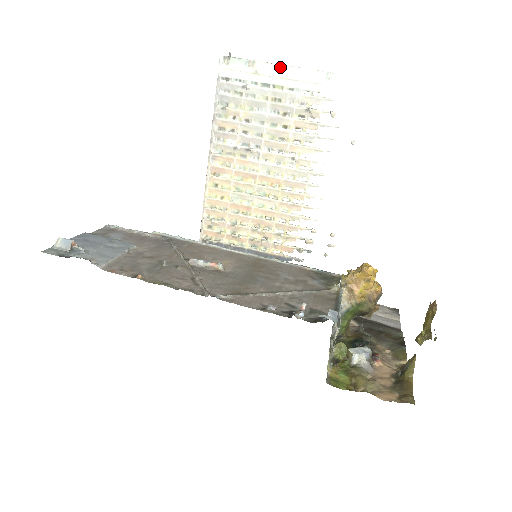
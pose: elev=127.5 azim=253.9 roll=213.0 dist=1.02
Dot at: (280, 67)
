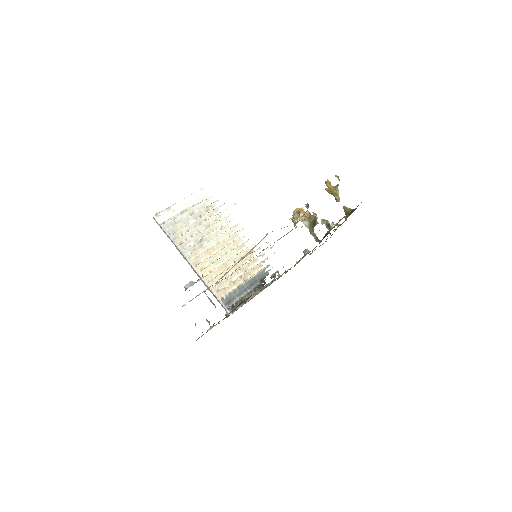
Dot at: (181, 201)
